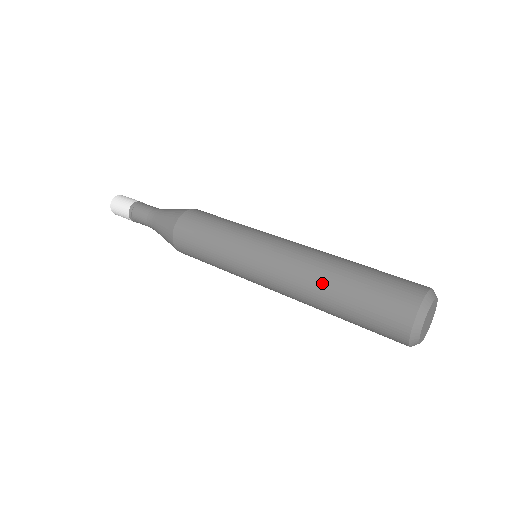
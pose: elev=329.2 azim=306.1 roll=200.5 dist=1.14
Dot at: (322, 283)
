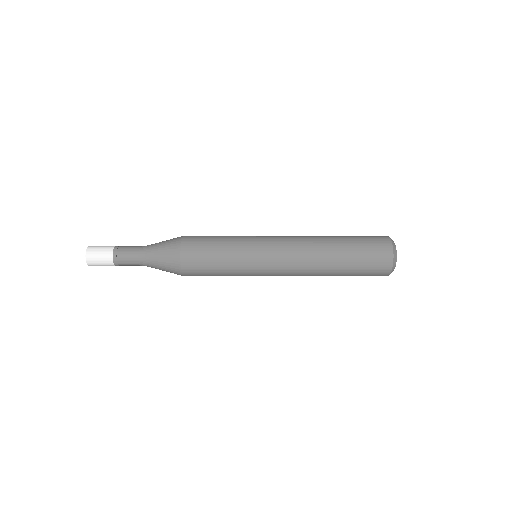
Dot at: occluded
